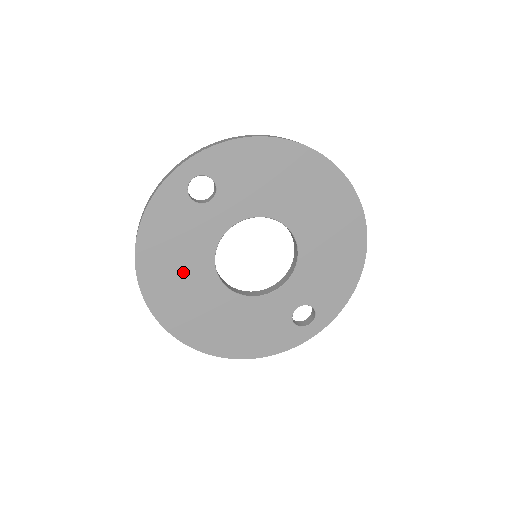
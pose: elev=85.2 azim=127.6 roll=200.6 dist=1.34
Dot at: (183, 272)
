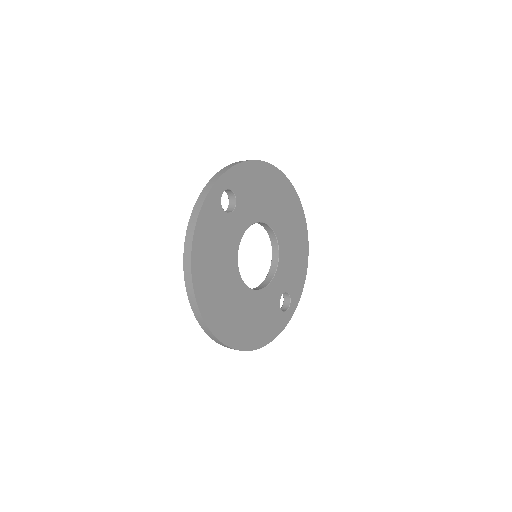
Dot at: (220, 274)
